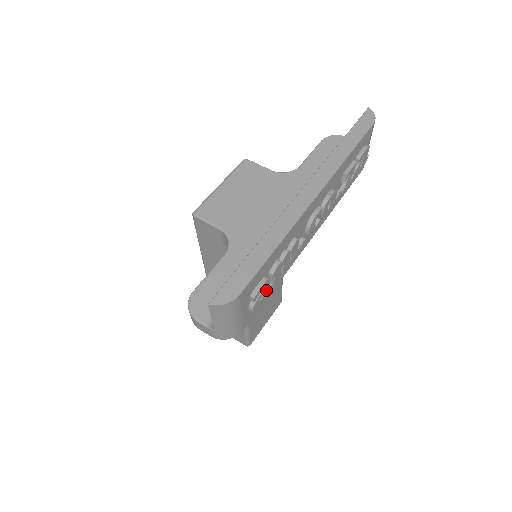
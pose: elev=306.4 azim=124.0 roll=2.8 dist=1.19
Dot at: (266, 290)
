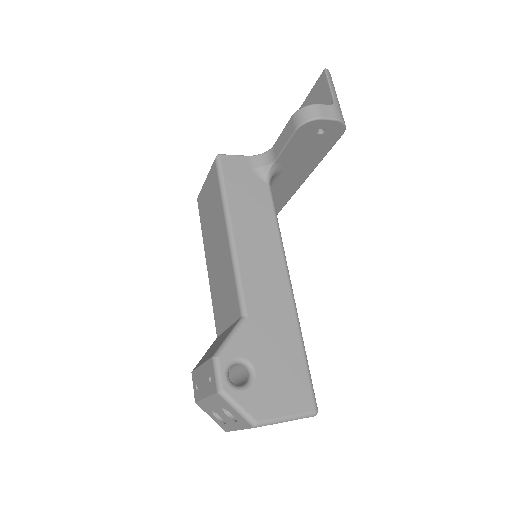
Dot at: occluded
